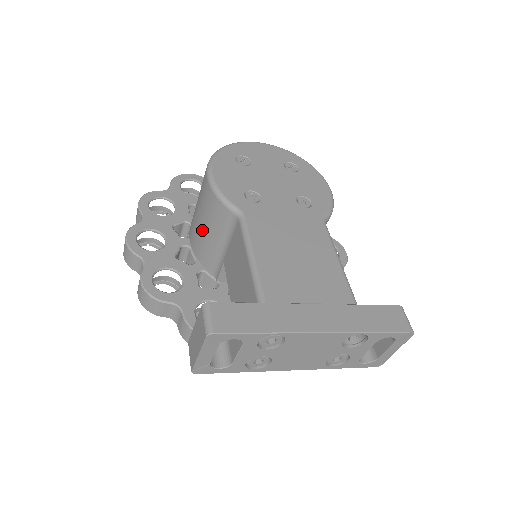
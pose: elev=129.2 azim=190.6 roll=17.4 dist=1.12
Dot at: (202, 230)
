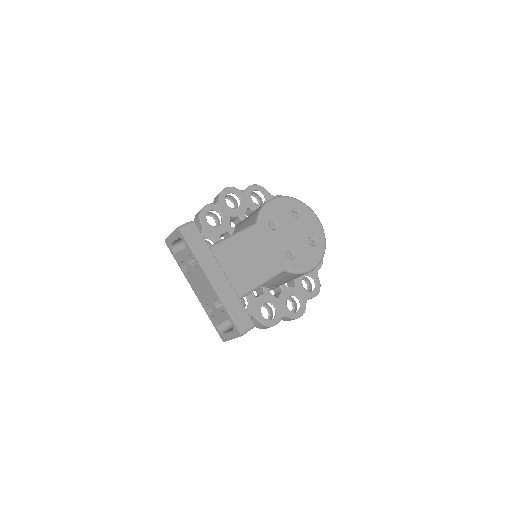
Dot at: occluded
